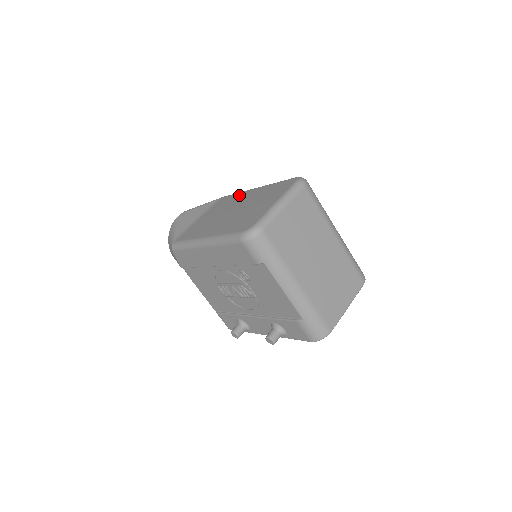
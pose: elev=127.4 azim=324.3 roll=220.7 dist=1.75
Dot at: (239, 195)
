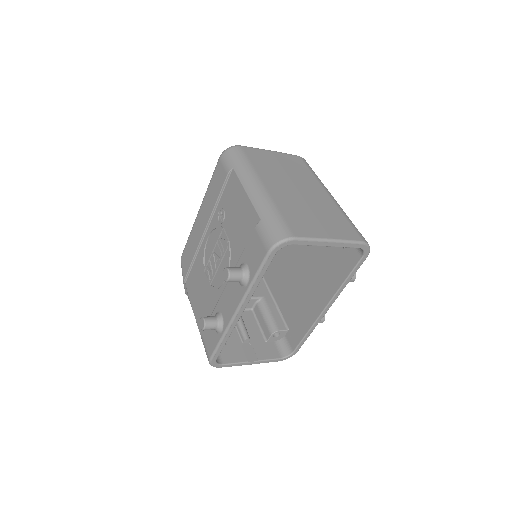
Dot at: occluded
